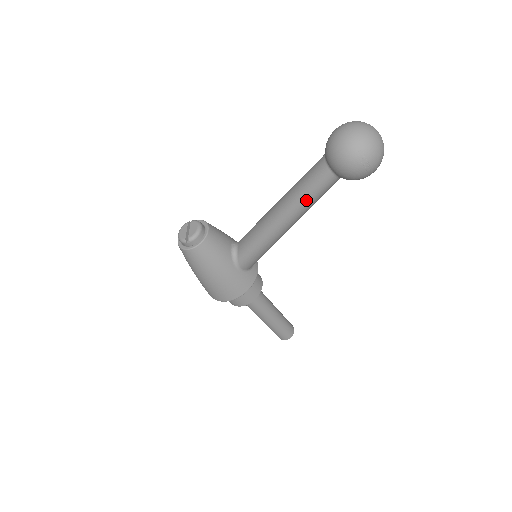
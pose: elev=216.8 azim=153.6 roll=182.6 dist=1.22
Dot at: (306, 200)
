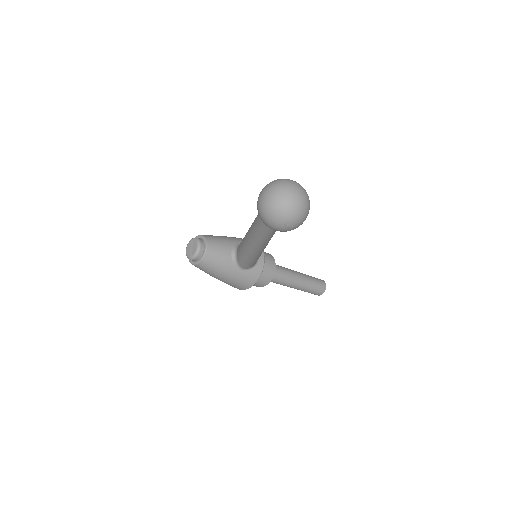
Dot at: (261, 238)
